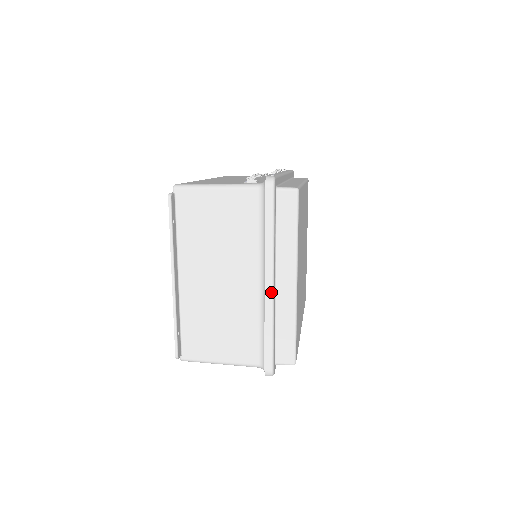
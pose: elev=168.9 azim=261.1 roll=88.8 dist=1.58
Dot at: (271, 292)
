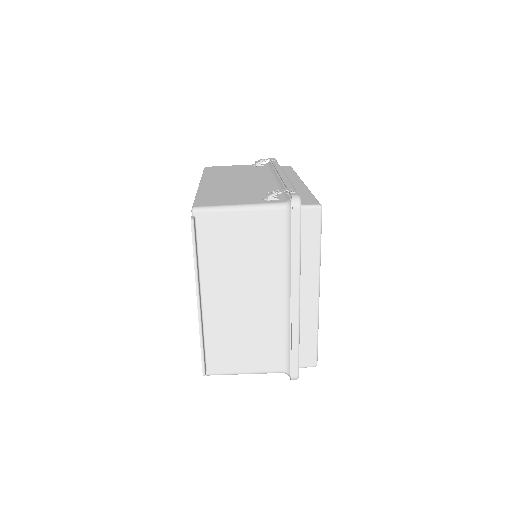
Dot at: (298, 306)
